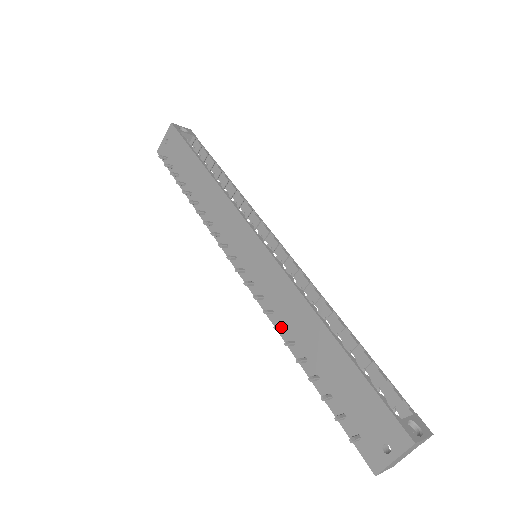
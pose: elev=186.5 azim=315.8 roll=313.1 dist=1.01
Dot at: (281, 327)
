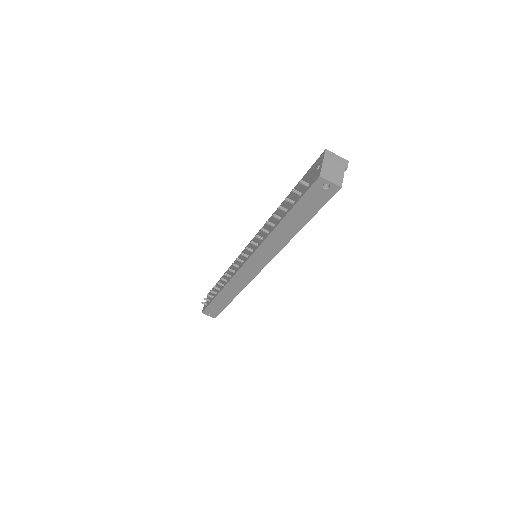
Dot at: (266, 230)
